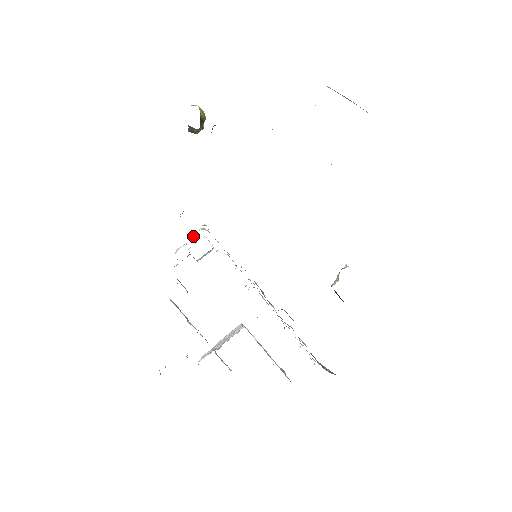
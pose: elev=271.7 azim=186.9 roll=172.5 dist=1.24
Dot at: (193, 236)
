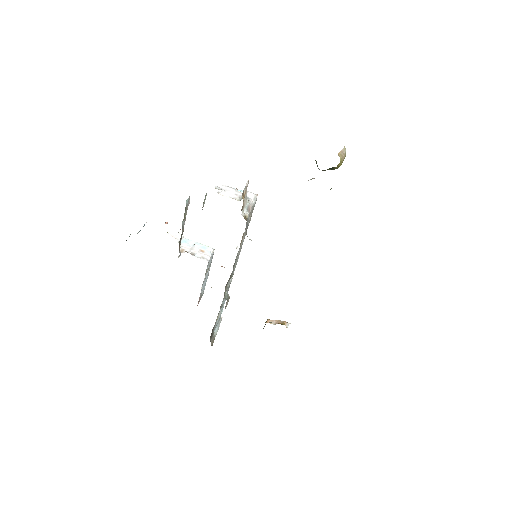
Dot at: (240, 198)
